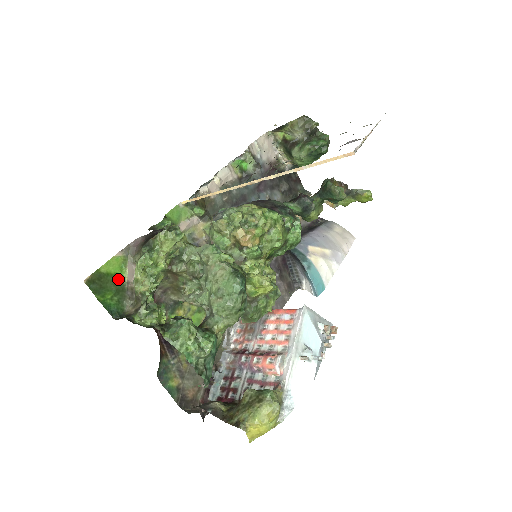
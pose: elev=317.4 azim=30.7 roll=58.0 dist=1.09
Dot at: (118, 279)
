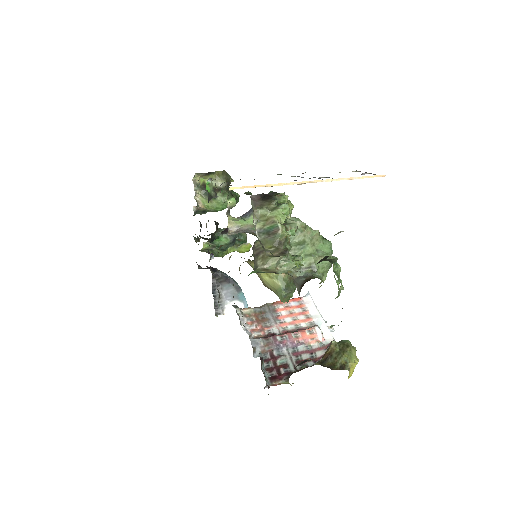
Dot at: occluded
